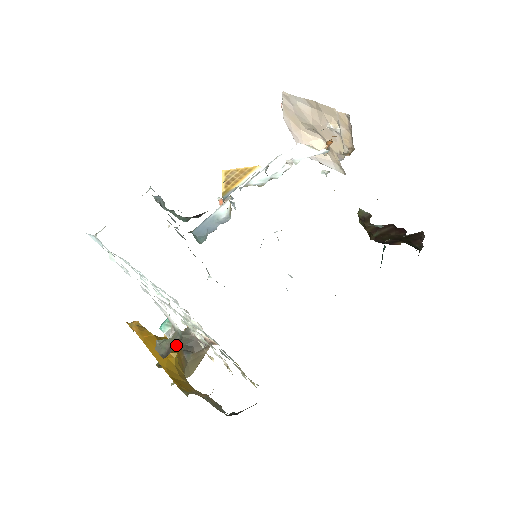
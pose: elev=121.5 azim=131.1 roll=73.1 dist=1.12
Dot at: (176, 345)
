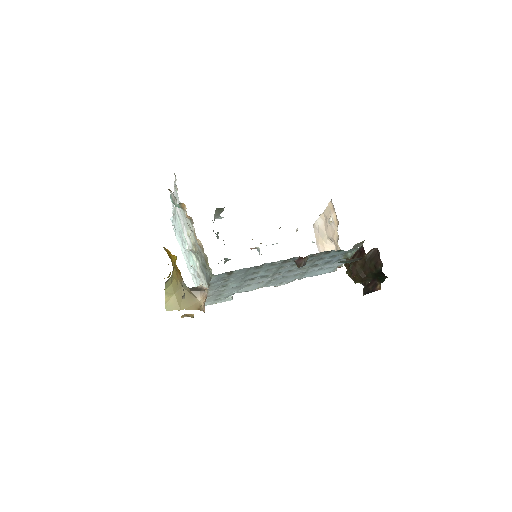
Dot at: occluded
